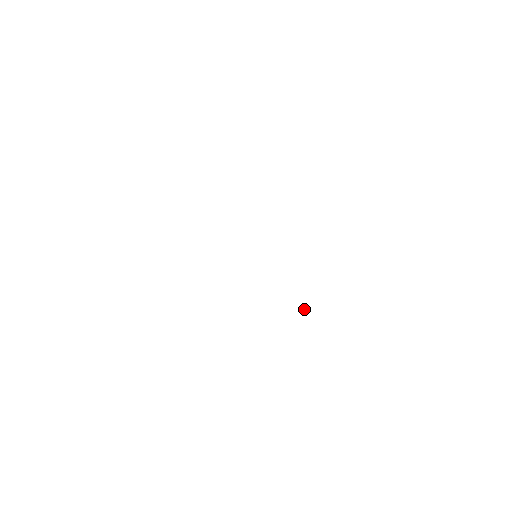
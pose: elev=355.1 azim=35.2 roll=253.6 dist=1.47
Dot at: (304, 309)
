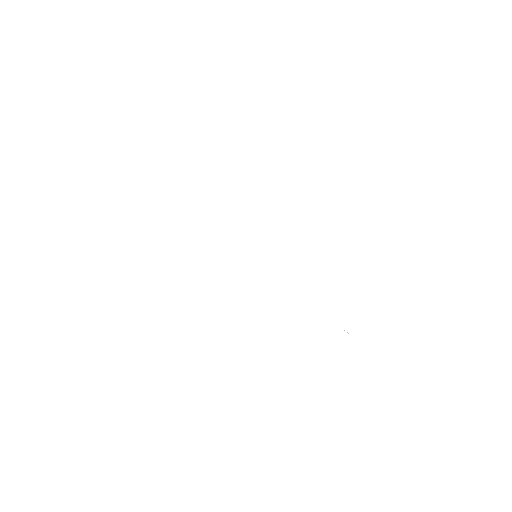
Dot at: occluded
